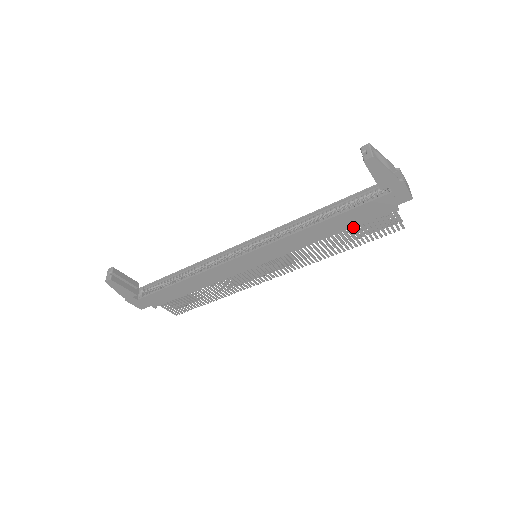
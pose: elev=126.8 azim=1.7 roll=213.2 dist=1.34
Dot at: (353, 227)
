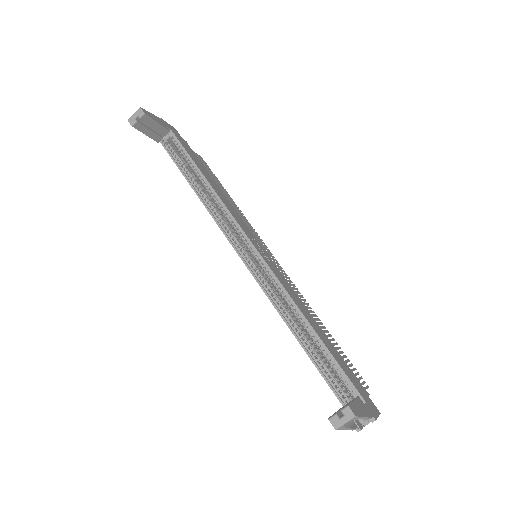
Dot at: occluded
